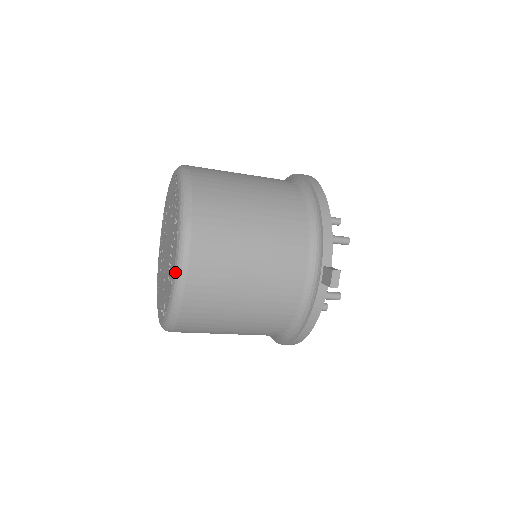
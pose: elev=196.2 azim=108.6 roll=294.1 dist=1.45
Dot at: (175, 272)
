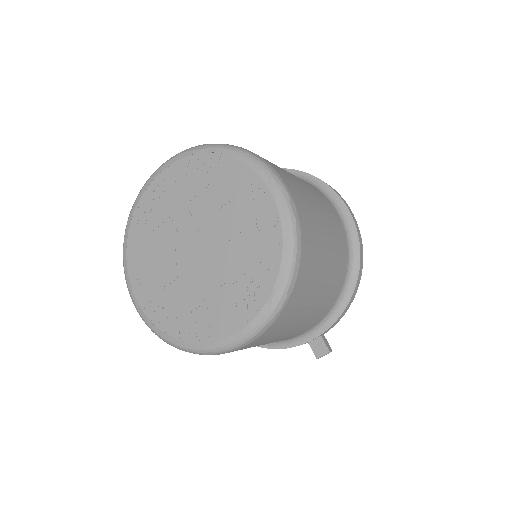
Dot at: (228, 343)
